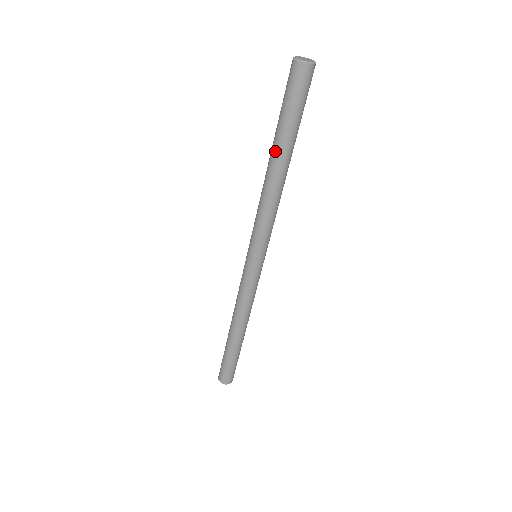
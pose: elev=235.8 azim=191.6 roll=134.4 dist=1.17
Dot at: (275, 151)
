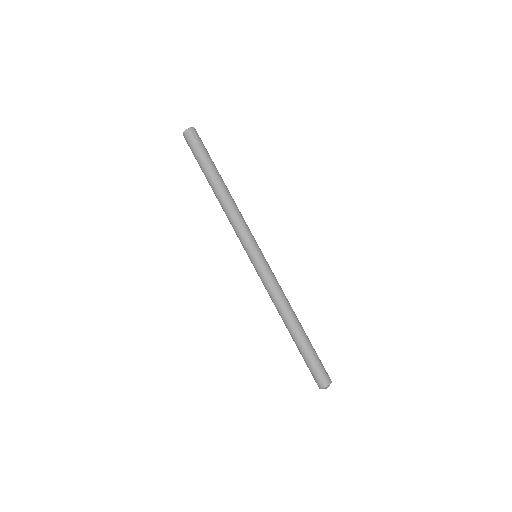
Dot at: (209, 183)
